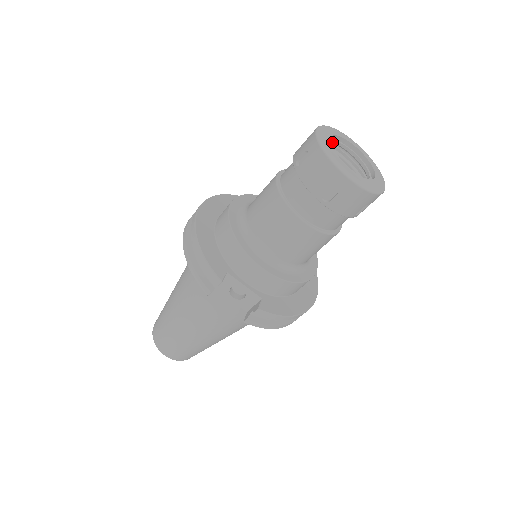
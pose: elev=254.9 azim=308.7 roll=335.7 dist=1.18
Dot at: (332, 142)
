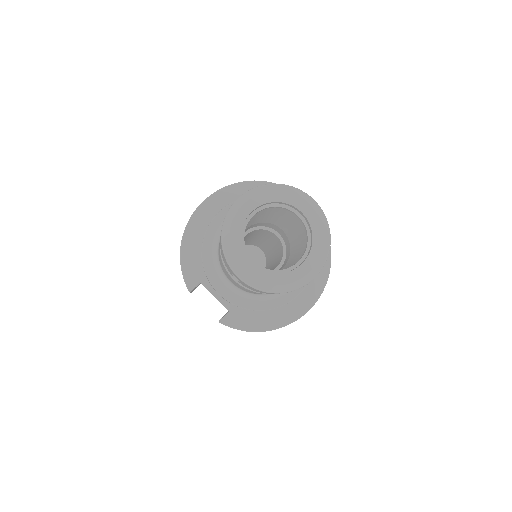
Dot at: (267, 207)
